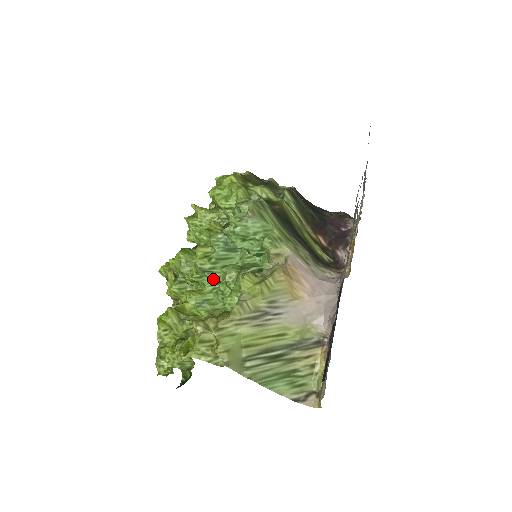
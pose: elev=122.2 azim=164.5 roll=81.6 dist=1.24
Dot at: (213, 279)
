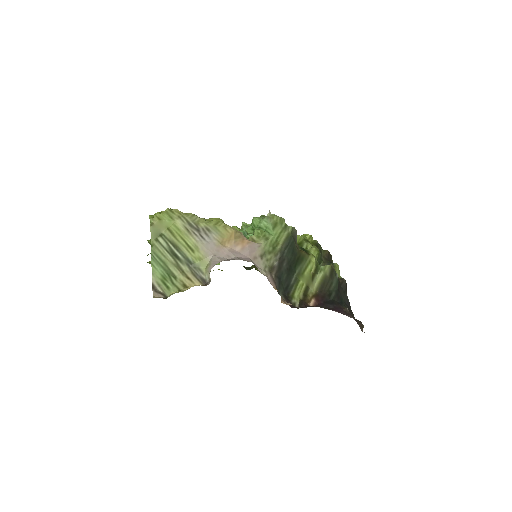
Dot at: occluded
